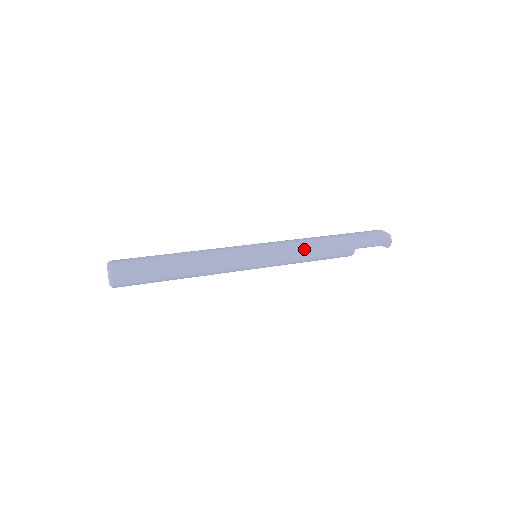
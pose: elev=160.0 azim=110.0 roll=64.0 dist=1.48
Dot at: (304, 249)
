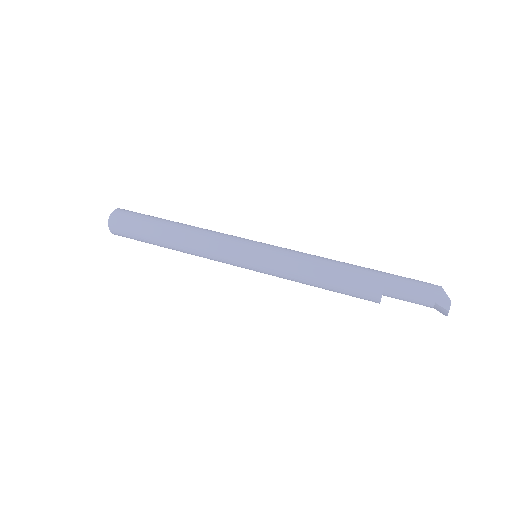
Dot at: (308, 273)
